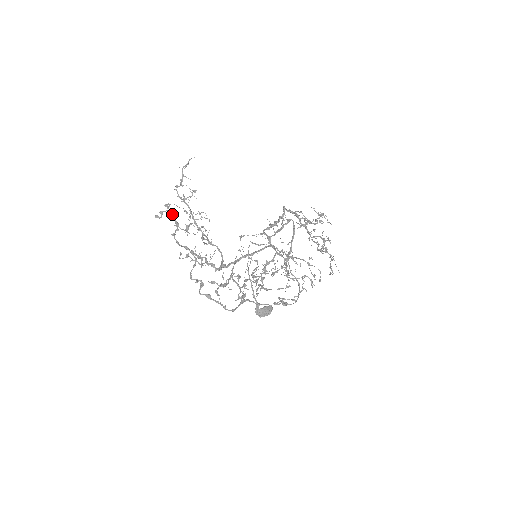
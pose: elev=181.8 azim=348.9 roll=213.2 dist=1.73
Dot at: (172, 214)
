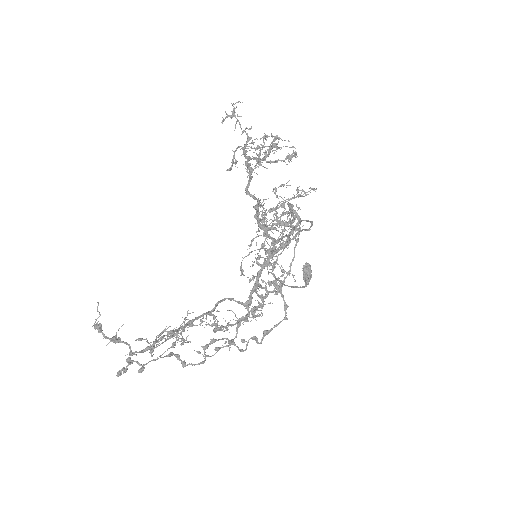
Dot at: occluded
